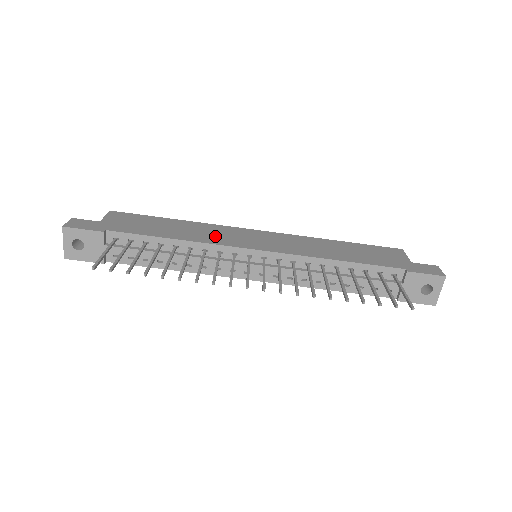
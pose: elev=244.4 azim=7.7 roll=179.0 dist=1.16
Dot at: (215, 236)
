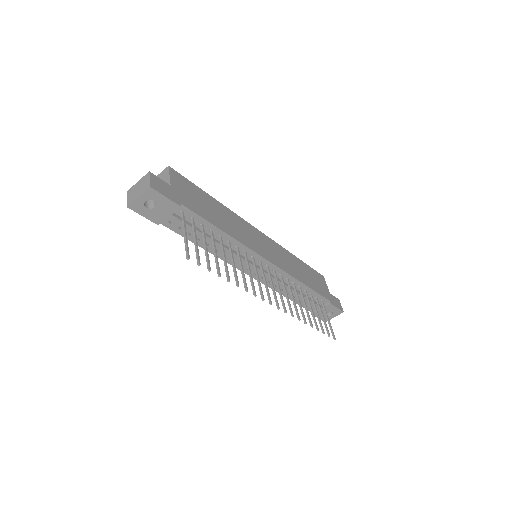
Dot at: (243, 234)
